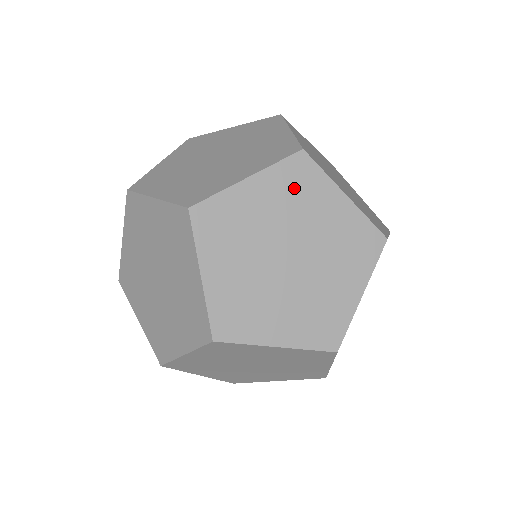
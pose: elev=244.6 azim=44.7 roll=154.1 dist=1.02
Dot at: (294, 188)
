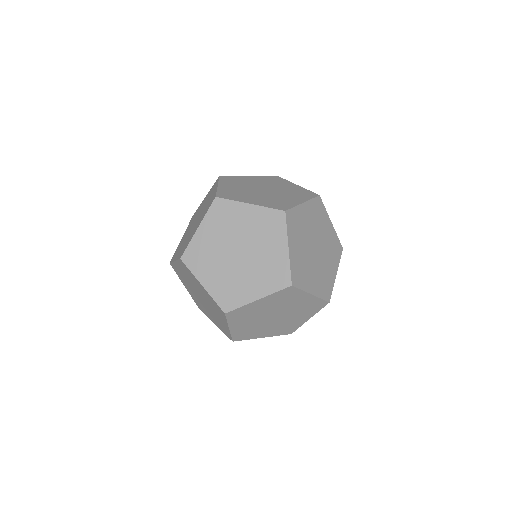
Dot at: (271, 180)
